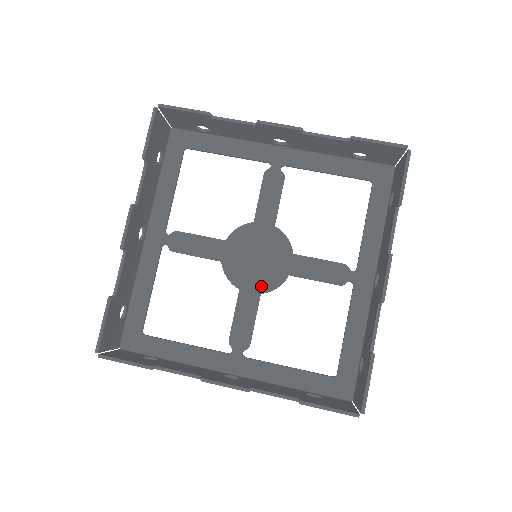
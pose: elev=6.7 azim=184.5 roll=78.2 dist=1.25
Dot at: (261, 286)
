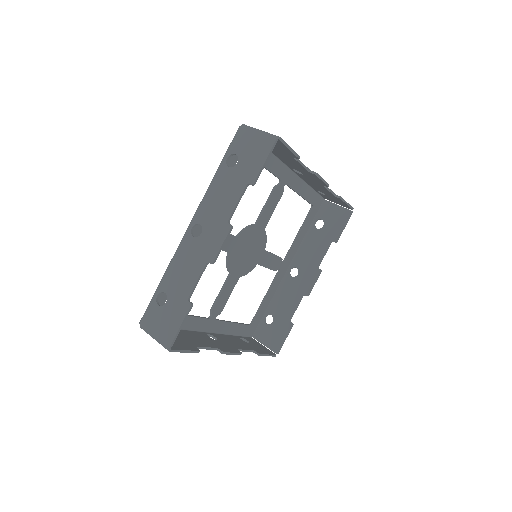
Dot at: (262, 250)
